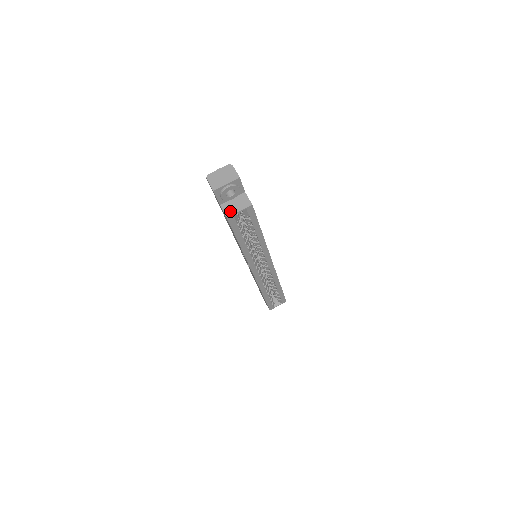
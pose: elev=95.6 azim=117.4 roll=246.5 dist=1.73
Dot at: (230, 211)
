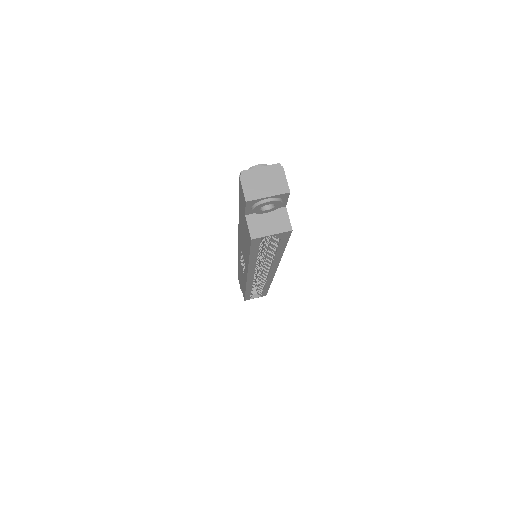
Dot at: (258, 230)
